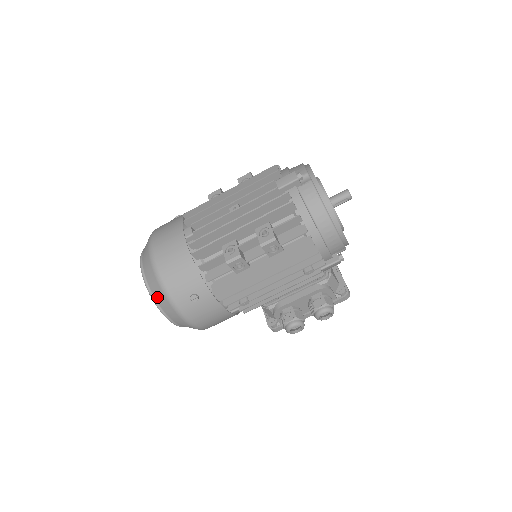
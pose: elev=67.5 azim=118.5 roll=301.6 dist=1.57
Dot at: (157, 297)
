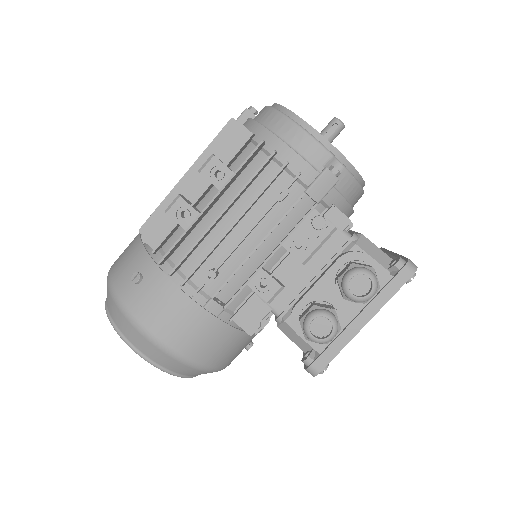
Dot at: (109, 307)
